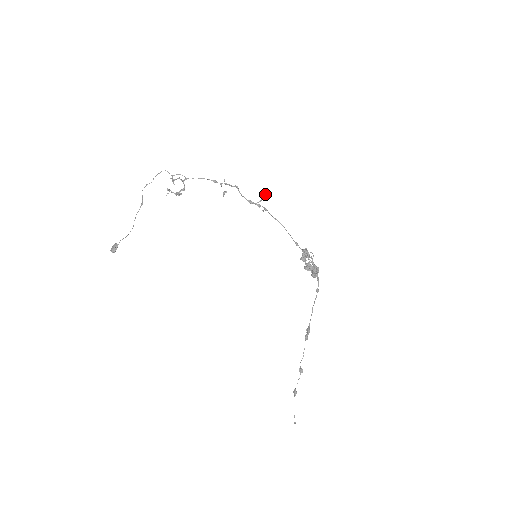
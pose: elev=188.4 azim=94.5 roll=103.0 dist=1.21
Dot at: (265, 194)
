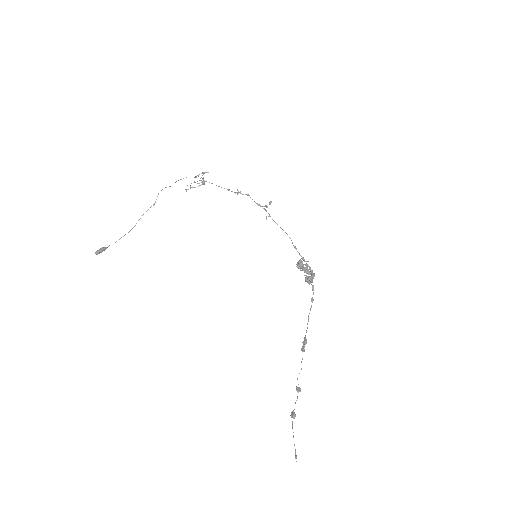
Dot at: (271, 202)
